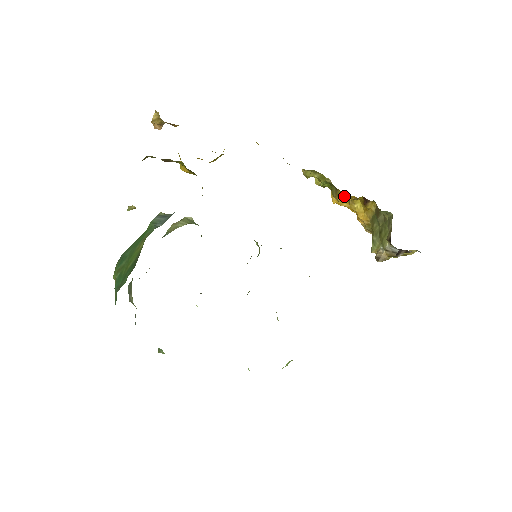
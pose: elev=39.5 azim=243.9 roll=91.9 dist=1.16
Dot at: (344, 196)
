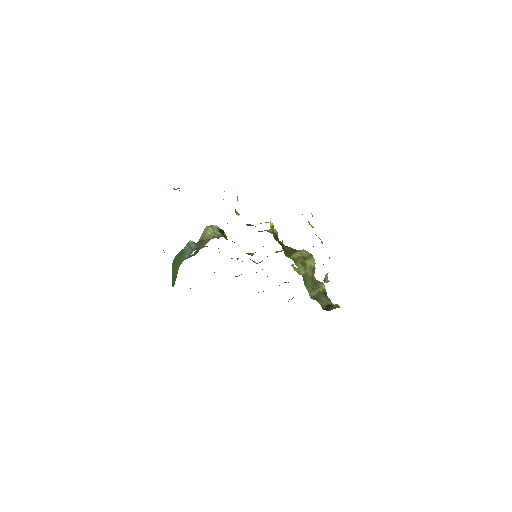
Dot at: occluded
